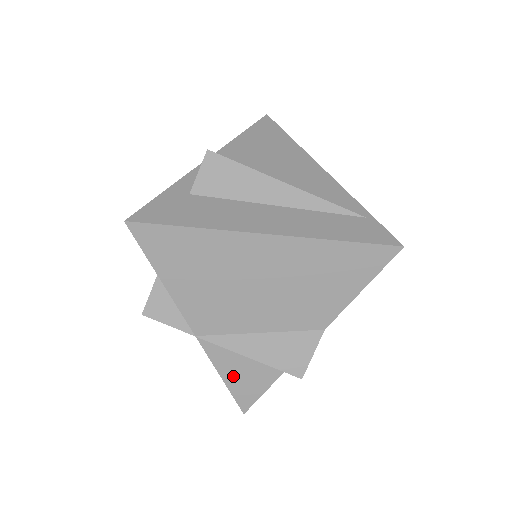
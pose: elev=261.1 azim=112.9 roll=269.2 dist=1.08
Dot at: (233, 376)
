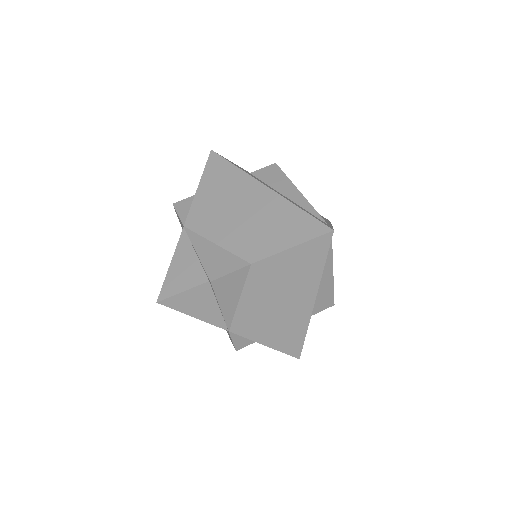
Dot at: (177, 267)
